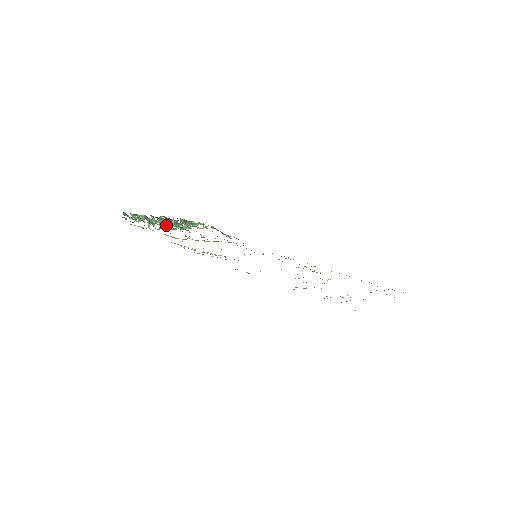
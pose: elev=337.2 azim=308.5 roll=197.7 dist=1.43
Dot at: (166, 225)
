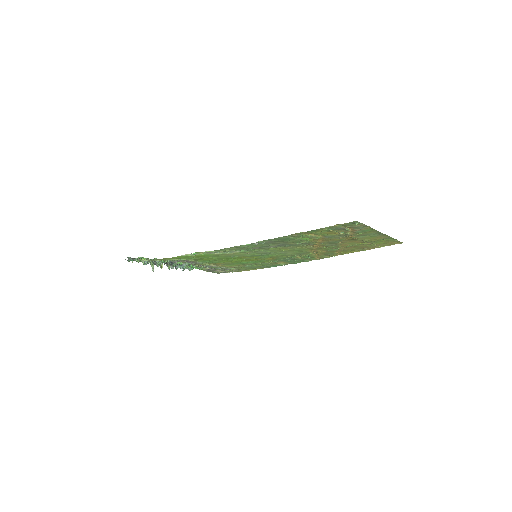
Dot at: (168, 261)
